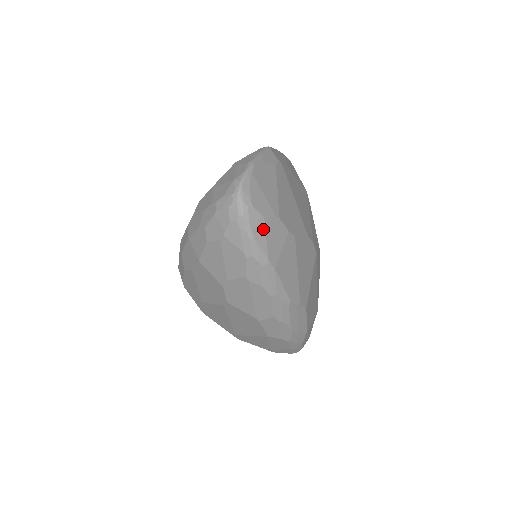
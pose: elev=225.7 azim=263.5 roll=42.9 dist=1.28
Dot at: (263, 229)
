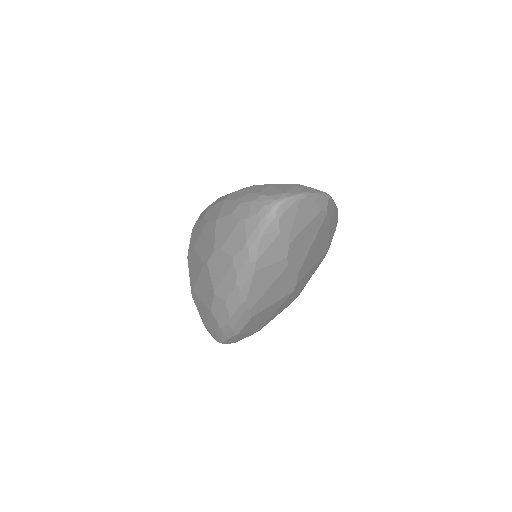
Dot at: (272, 239)
